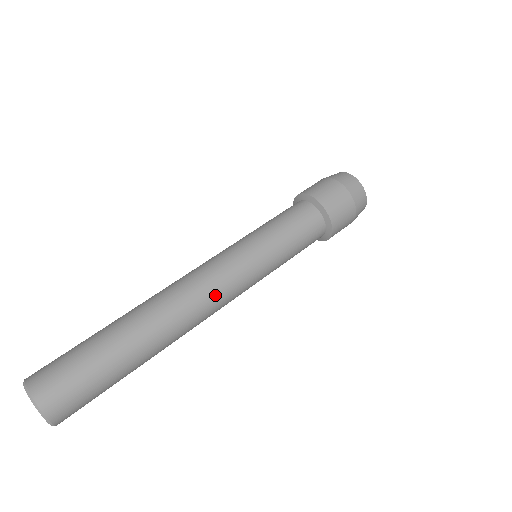
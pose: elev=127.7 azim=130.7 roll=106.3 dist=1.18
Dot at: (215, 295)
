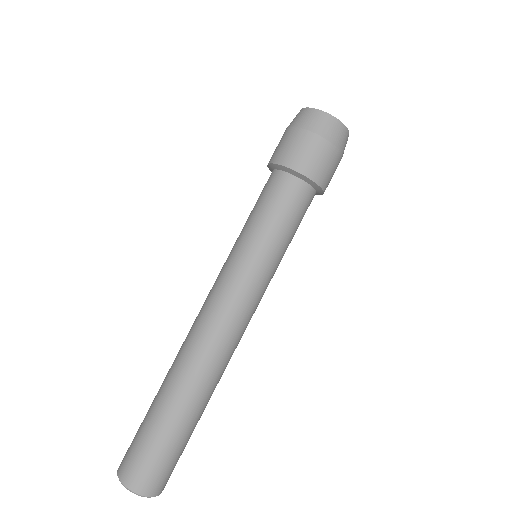
Dot at: (240, 329)
